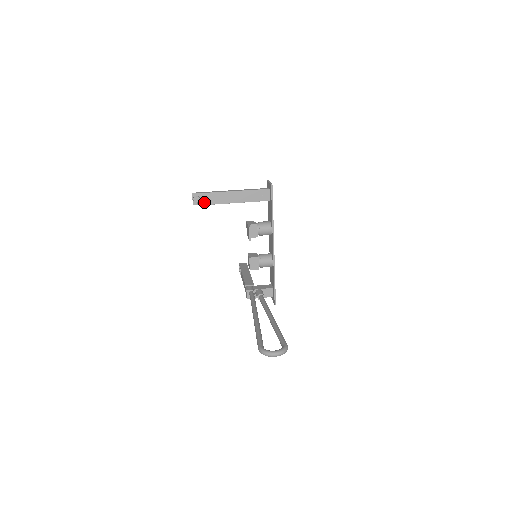
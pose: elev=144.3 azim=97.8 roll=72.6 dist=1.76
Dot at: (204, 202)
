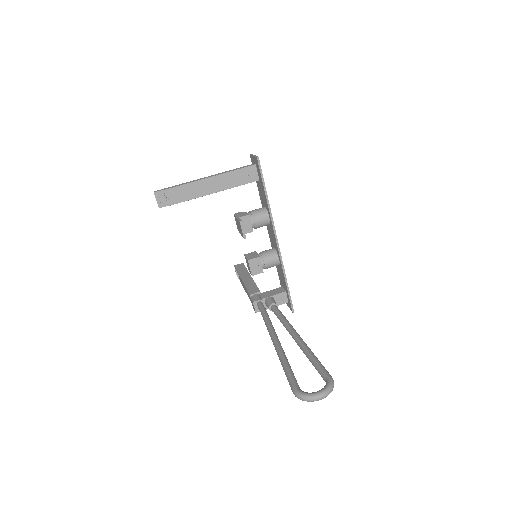
Dot at: (172, 201)
